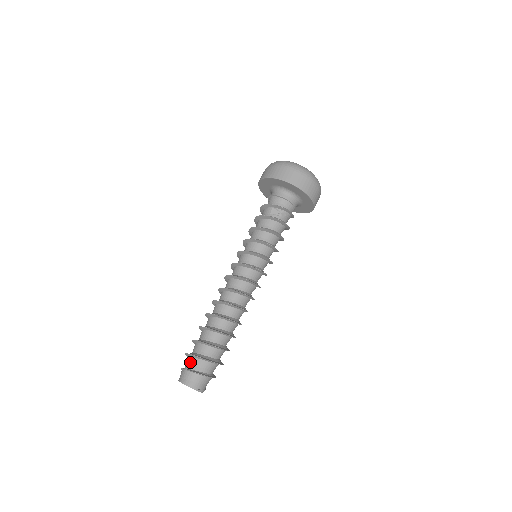
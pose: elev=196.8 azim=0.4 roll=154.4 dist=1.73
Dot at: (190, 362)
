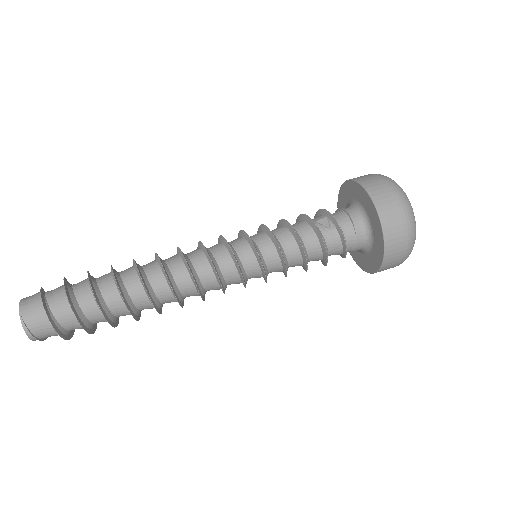
Dot at: (56, 288)
